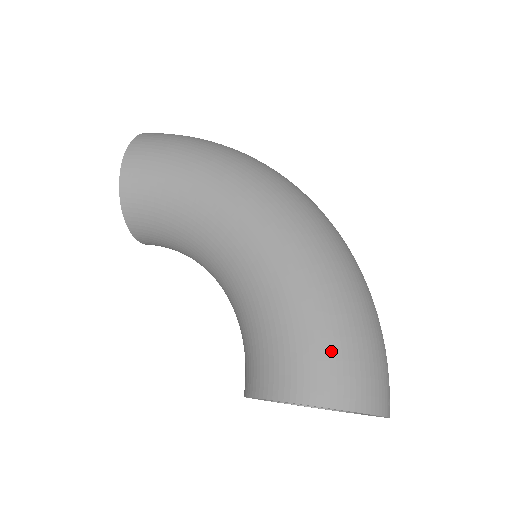
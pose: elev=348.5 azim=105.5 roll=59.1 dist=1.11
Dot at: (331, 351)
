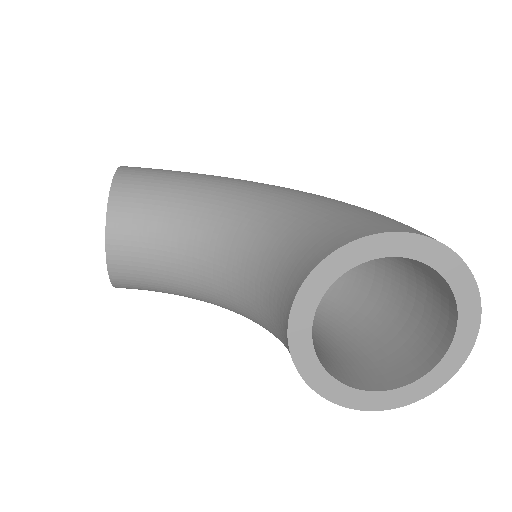
Dot at: (400, 222)
